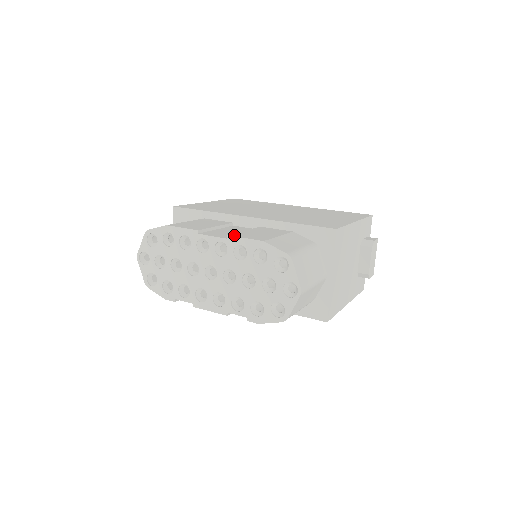
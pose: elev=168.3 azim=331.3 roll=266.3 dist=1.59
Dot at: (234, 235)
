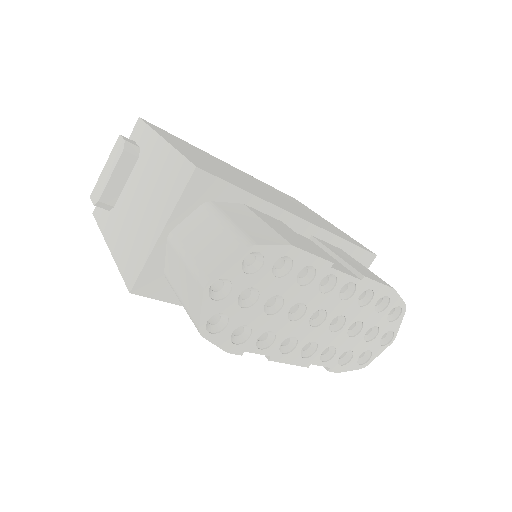
Dot at: (366, 275)
